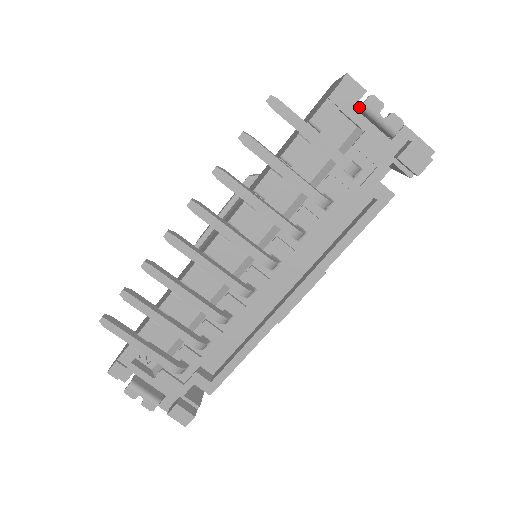
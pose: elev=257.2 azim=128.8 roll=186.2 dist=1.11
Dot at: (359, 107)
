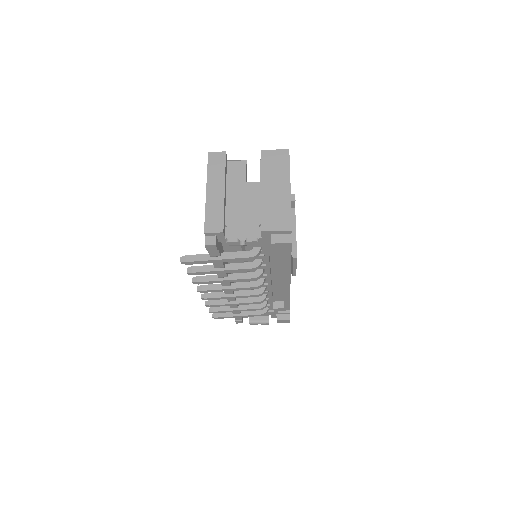
Dot at: (227, 245)
